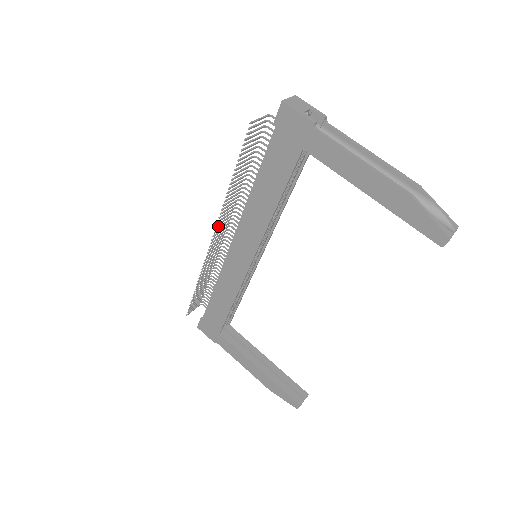
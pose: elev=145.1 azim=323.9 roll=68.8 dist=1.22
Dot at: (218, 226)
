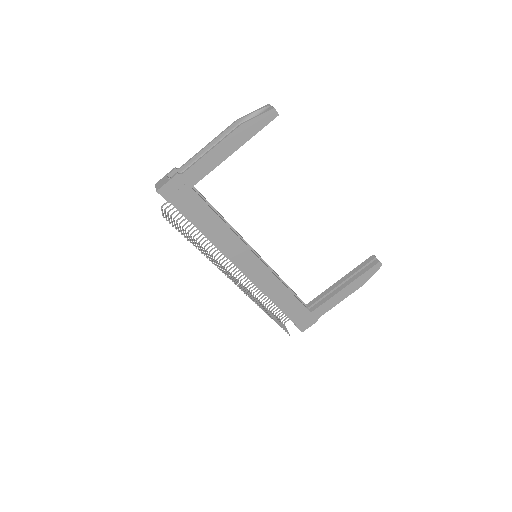
Dot at: occluded
